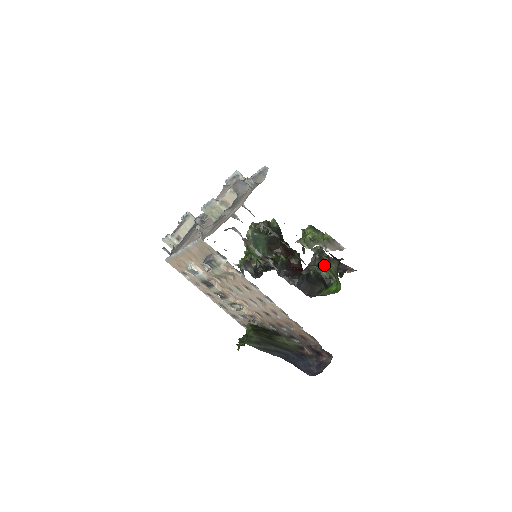
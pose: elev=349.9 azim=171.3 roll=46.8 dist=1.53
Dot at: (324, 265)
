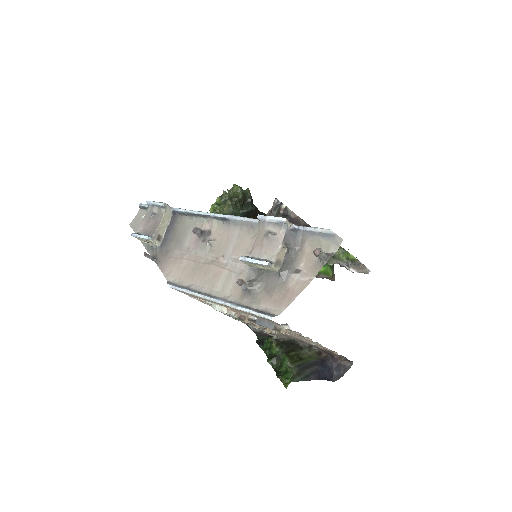
Dot at: occluded
